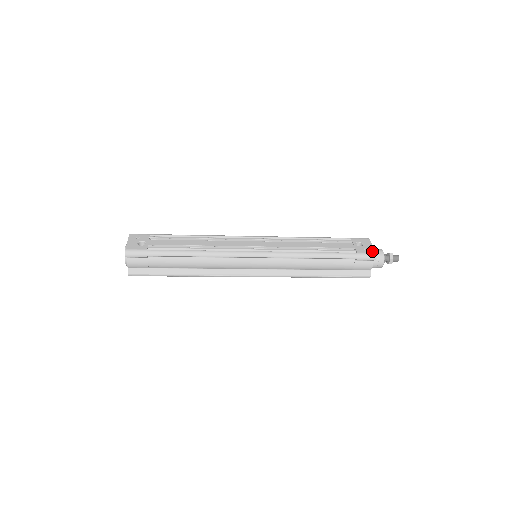
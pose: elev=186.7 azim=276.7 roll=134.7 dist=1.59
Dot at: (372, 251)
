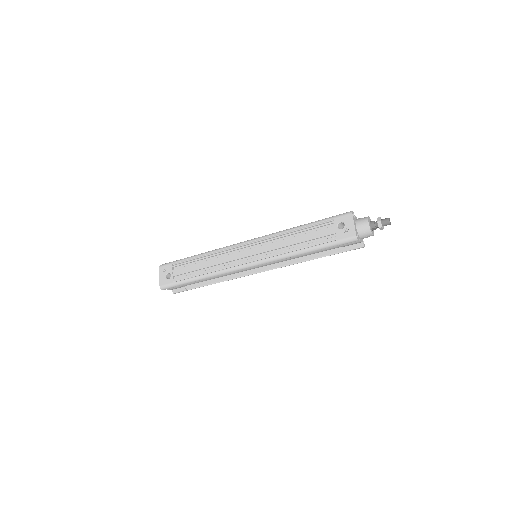
Dot at: (352, 234)
